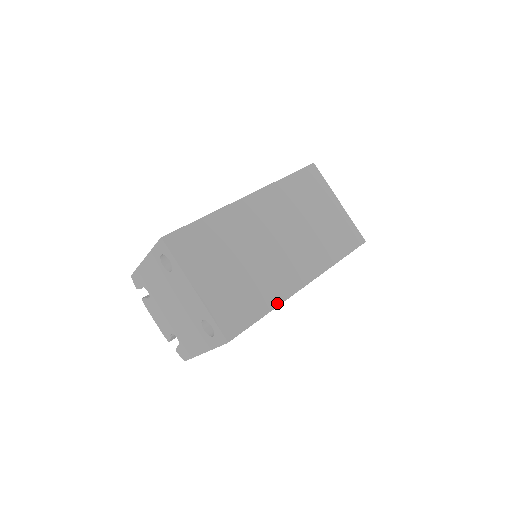
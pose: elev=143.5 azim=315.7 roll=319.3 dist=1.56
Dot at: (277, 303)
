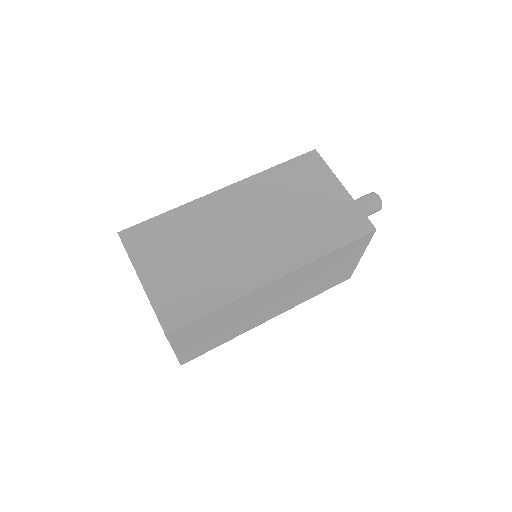
Dot at: (234, 296)
